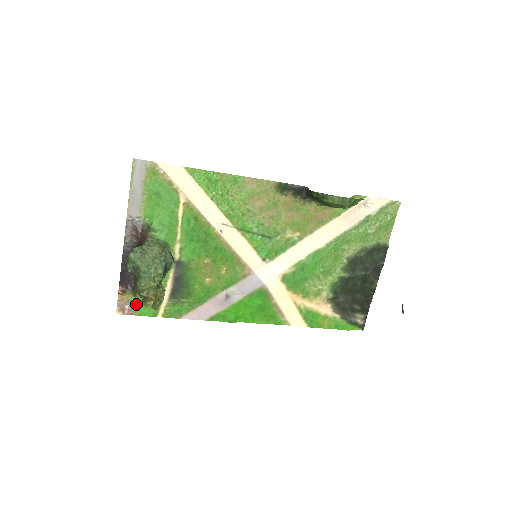
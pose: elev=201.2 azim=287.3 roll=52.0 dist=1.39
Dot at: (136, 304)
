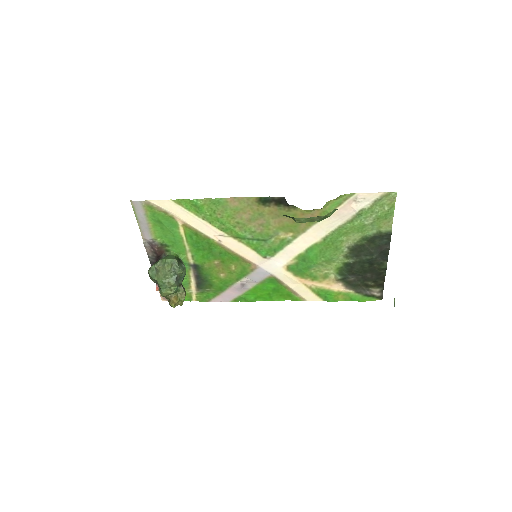
Dot at: occluded
